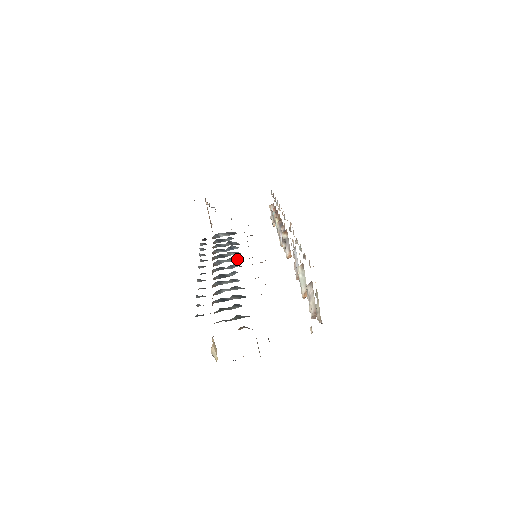
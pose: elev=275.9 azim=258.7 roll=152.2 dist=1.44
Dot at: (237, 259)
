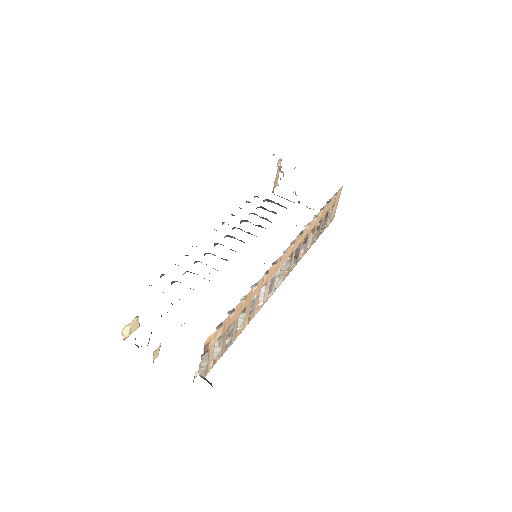
Dot at: occluded
